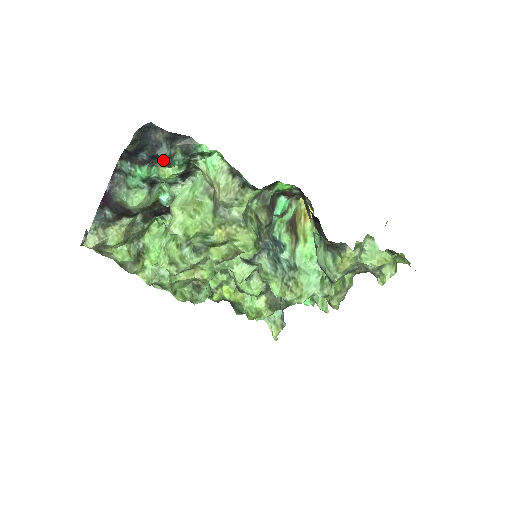
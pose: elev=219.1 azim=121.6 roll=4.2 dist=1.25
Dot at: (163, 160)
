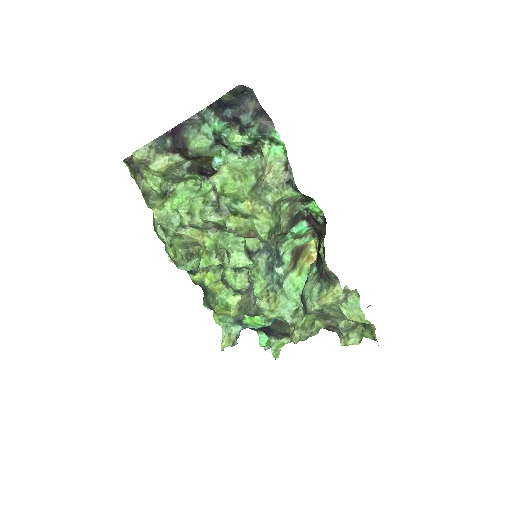
Dot at: (243, 123)
